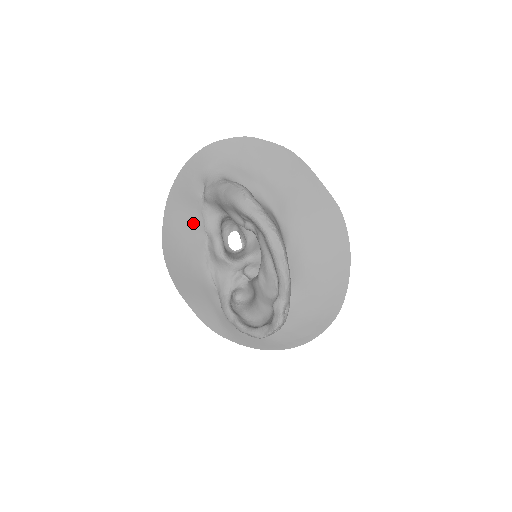
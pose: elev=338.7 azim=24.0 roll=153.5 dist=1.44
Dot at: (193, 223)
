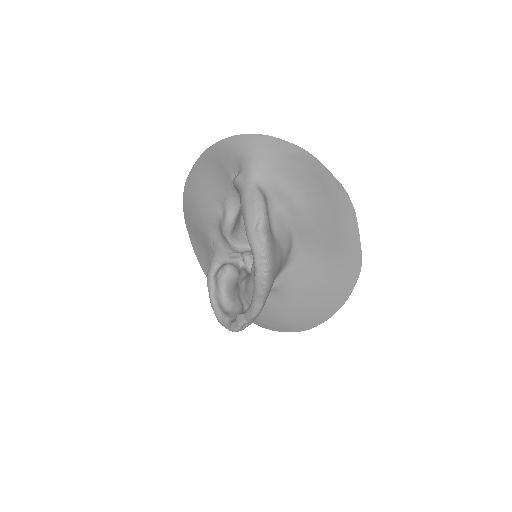
Dot at: (217, 190)
